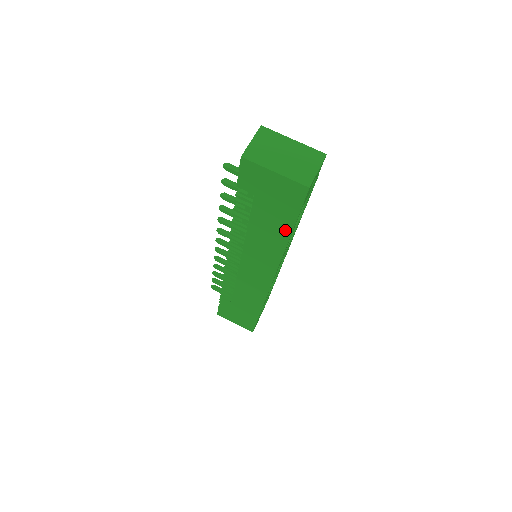
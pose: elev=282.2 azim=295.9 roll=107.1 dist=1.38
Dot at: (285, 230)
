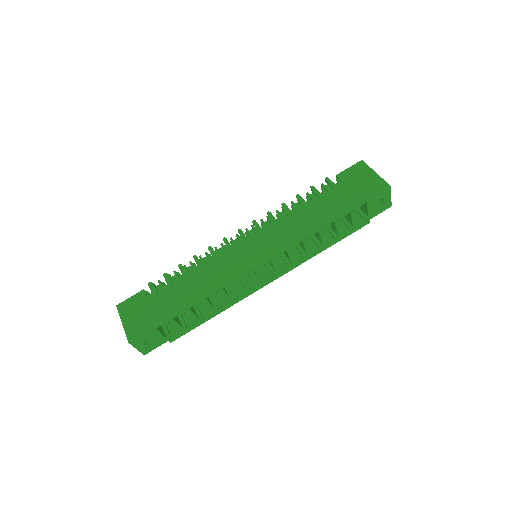
Dot at: (338, 212)
